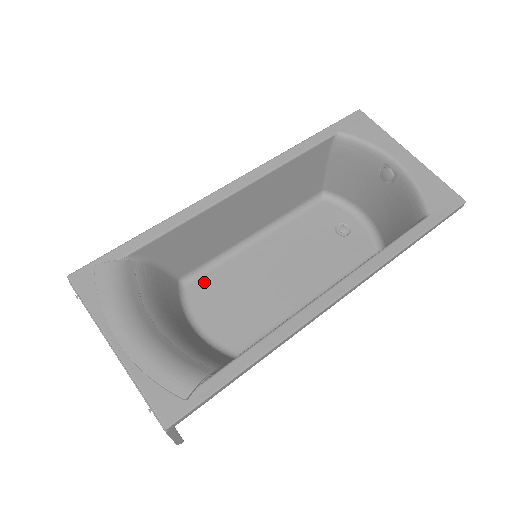
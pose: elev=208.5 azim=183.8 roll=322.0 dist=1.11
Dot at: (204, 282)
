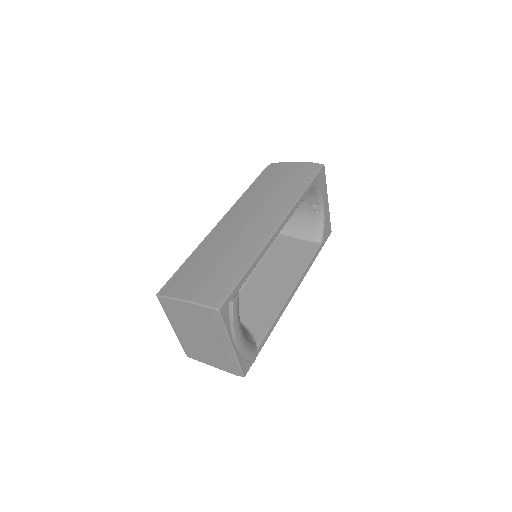
Dot at: occluded
